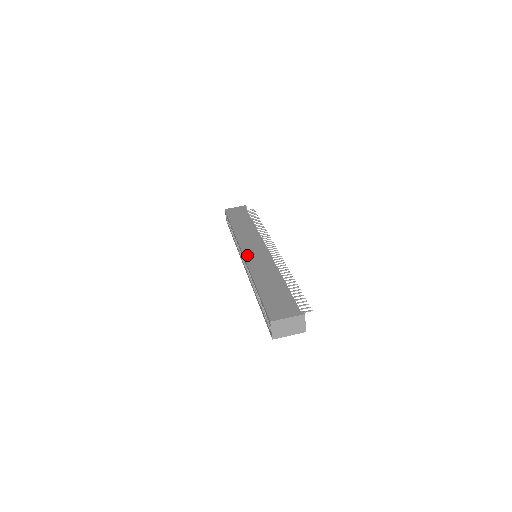
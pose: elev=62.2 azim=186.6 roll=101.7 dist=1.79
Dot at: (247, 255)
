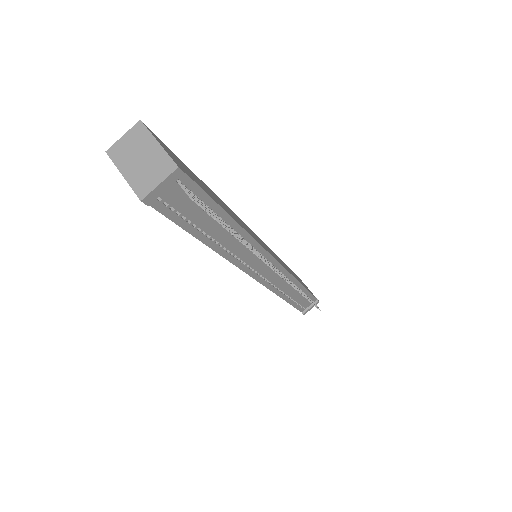
Dot at: occluded
